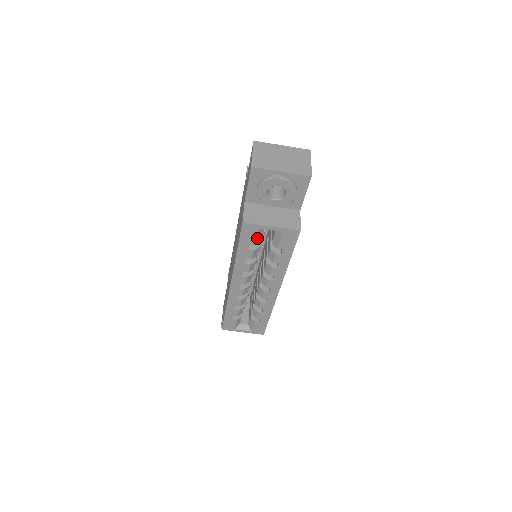
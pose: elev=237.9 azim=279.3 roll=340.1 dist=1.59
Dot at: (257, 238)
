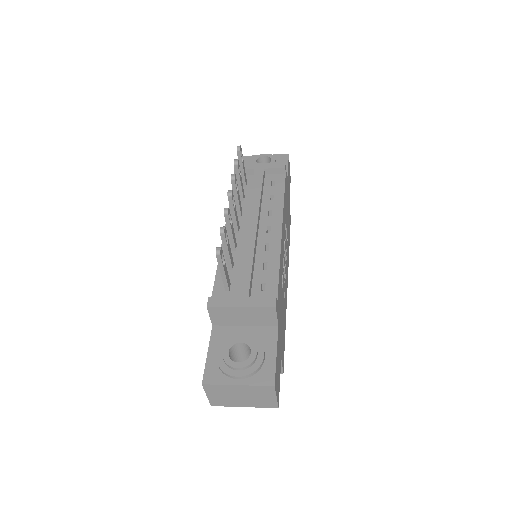
Dot at: occluded
